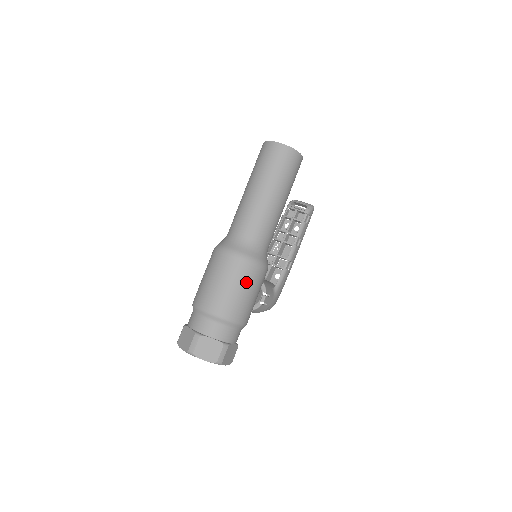
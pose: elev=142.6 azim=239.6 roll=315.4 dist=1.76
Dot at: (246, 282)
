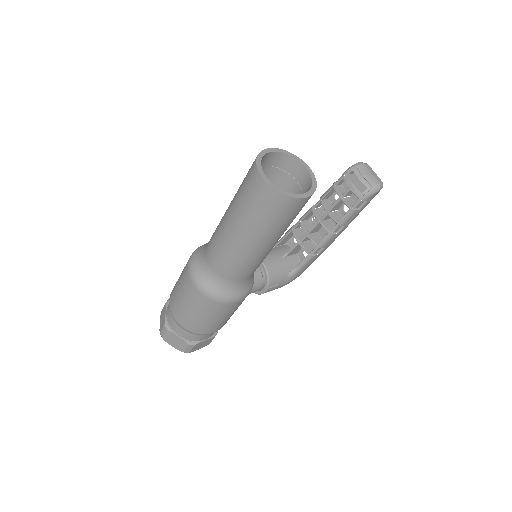
Dot at: (209, 312)
